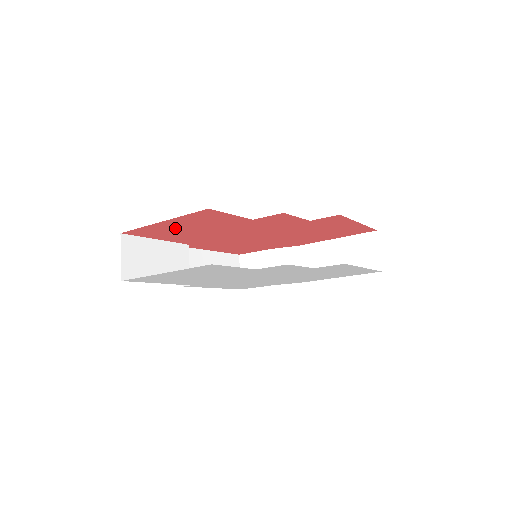
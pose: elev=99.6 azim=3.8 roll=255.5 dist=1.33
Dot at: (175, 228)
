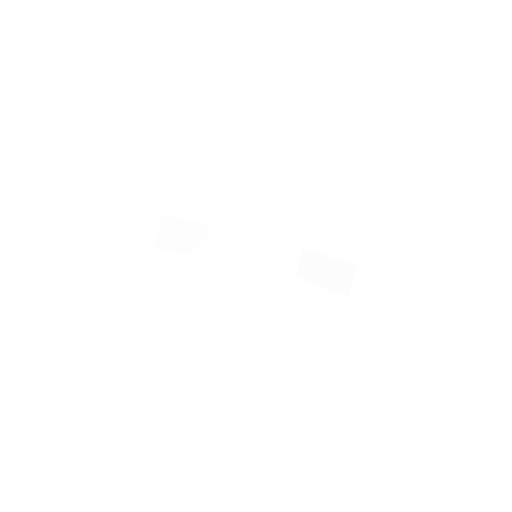
Dot at: occluded
